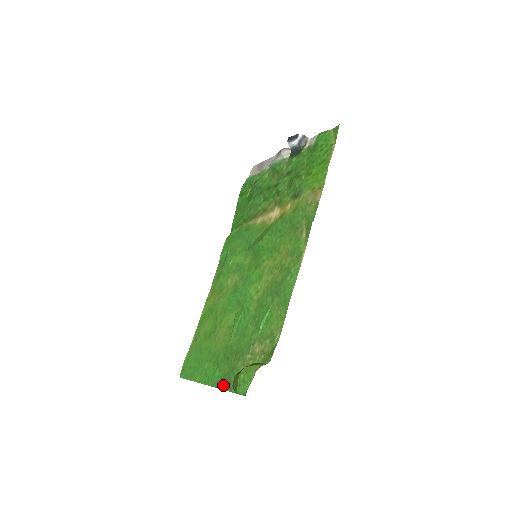
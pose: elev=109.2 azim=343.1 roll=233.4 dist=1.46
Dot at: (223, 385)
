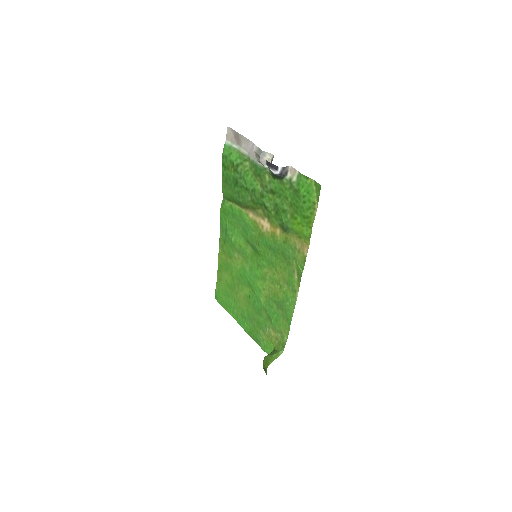
Dot at: (253, 338)
